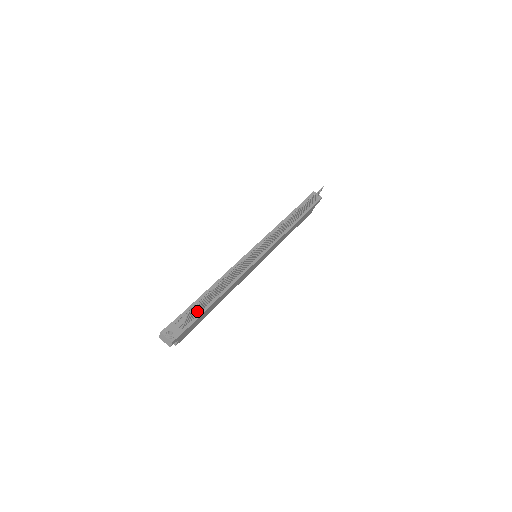
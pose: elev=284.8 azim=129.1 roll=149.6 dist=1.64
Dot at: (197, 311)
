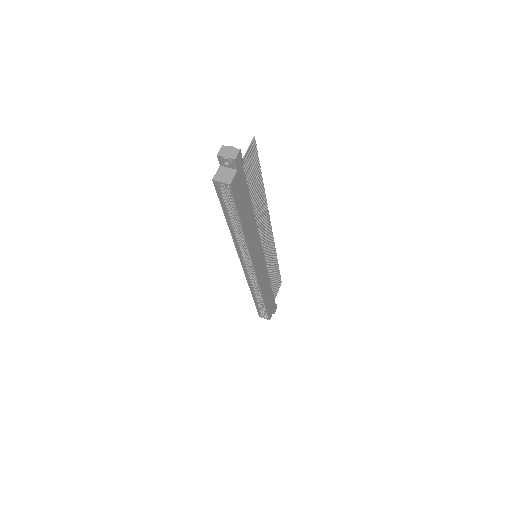
Dot at: (248, 173)
